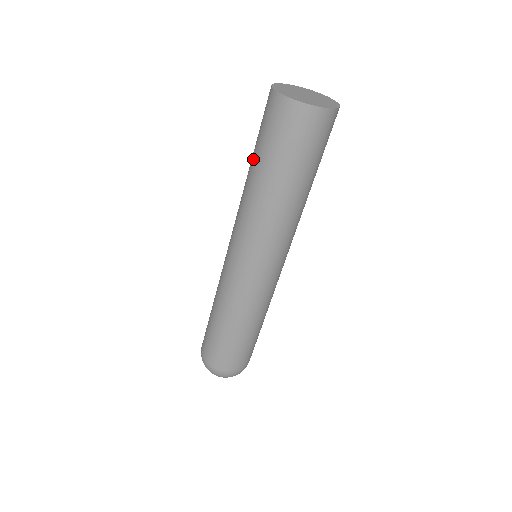
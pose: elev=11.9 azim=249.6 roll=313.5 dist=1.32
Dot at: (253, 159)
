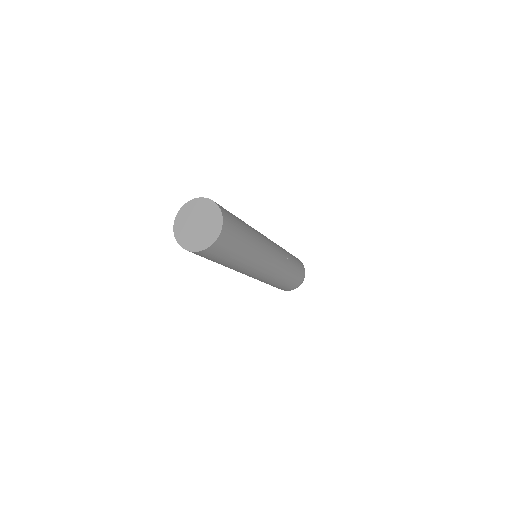
Dot at: occluded
